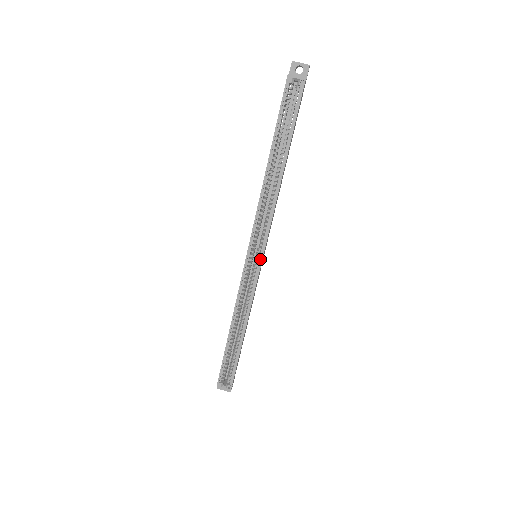
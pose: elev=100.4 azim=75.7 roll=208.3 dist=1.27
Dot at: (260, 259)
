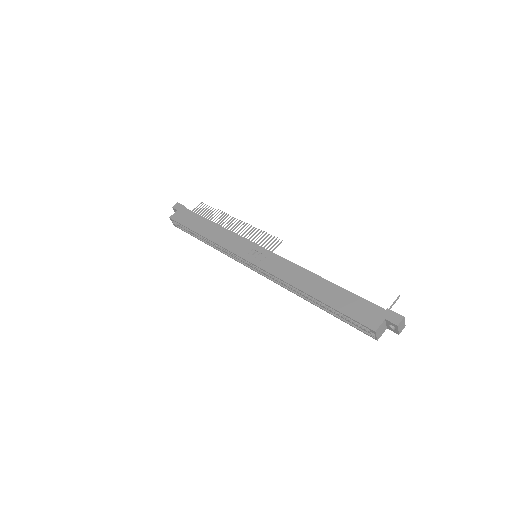
Dot at: (252, 267)
